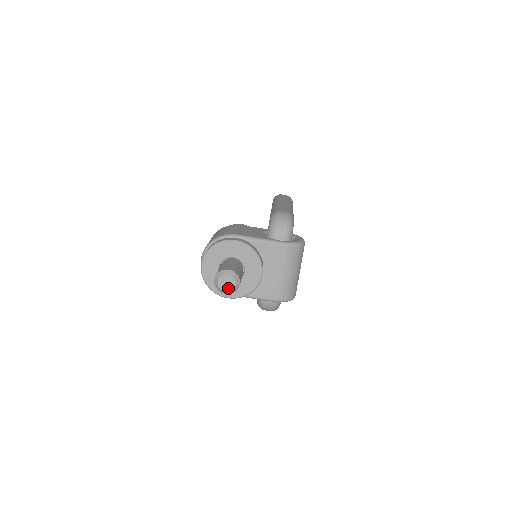
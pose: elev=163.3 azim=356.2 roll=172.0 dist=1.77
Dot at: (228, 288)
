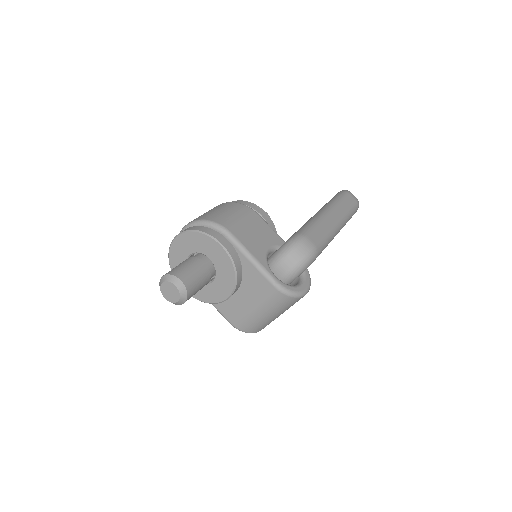
Dot at: (169, 297)
